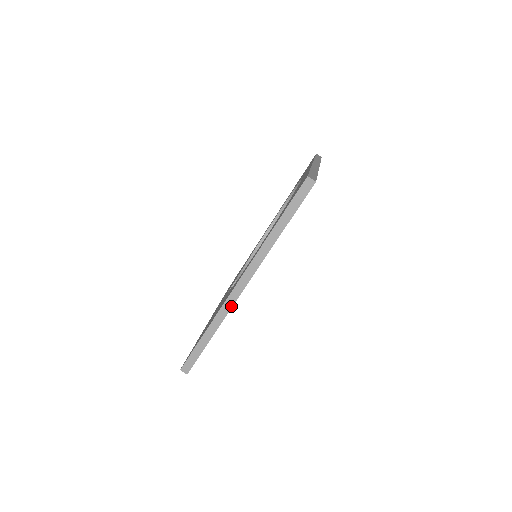
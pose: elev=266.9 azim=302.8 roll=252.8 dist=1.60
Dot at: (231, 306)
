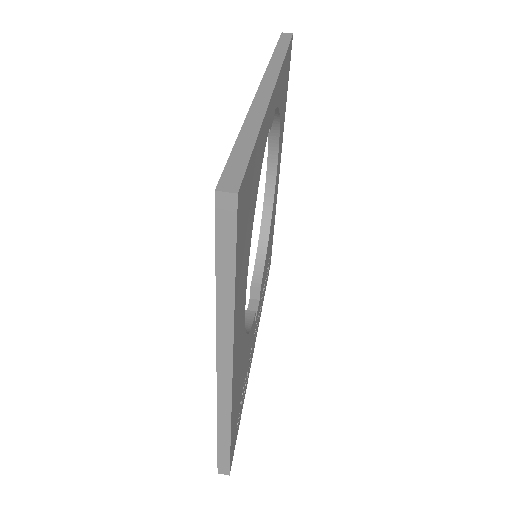
Dot at: (229, 404)
